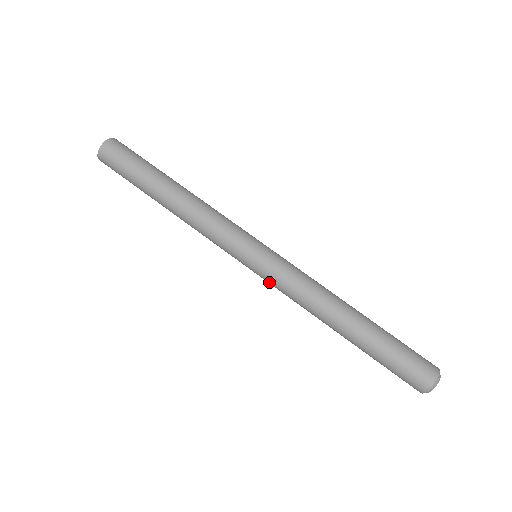
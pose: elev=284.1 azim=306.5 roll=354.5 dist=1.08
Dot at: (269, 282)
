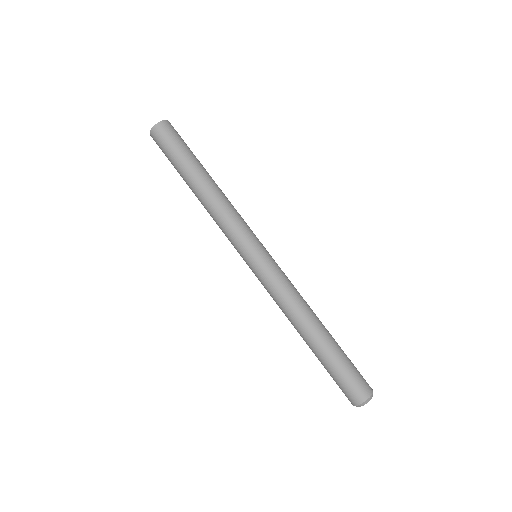
Dot at: occluded
